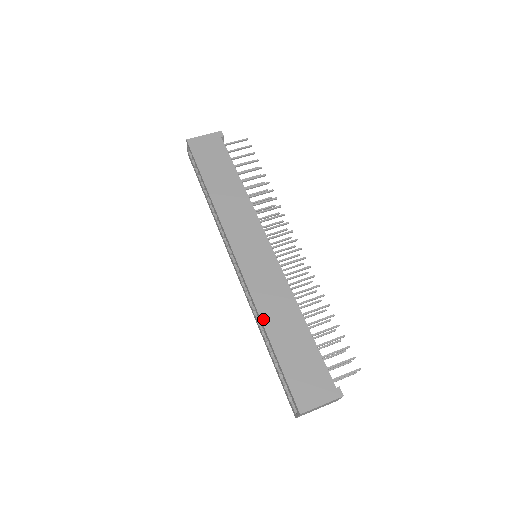
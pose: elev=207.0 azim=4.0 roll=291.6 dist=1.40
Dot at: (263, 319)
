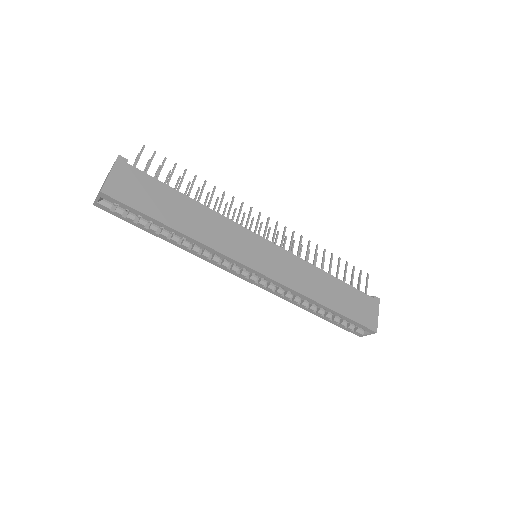
Dot at: (314, 299)
